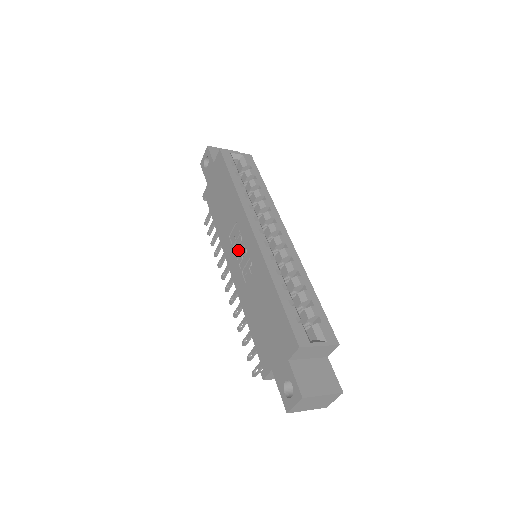
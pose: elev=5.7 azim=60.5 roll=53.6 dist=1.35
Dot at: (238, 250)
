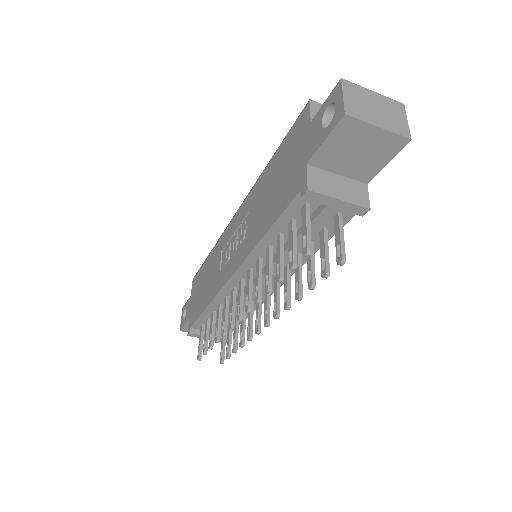
Dot at: (231, 252)
